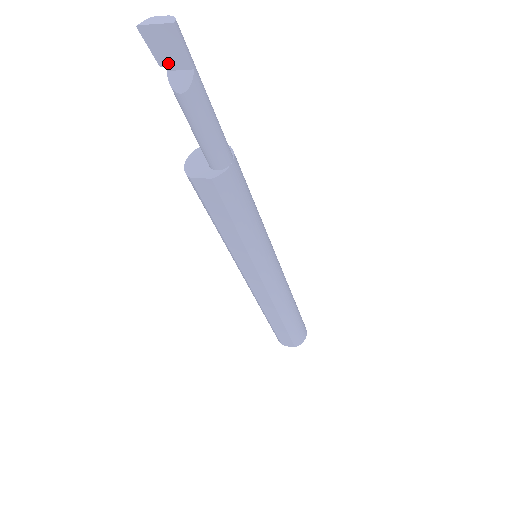
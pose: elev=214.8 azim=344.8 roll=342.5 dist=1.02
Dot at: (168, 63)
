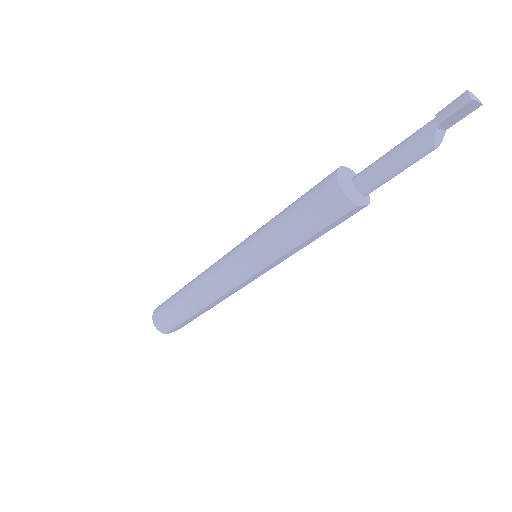
Dot at: (445, 124)
